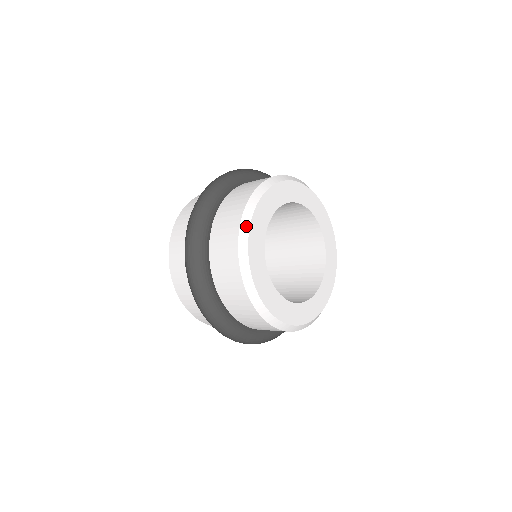
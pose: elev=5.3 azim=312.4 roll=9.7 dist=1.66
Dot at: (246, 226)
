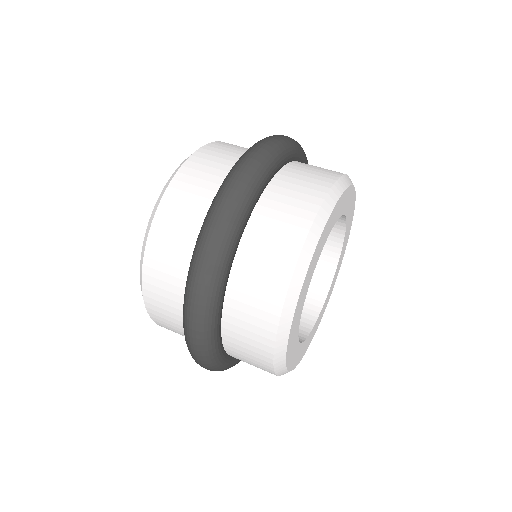
Dot at: (281, 361)
